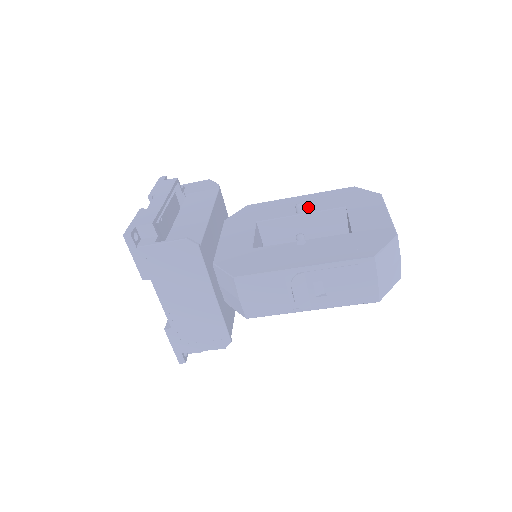
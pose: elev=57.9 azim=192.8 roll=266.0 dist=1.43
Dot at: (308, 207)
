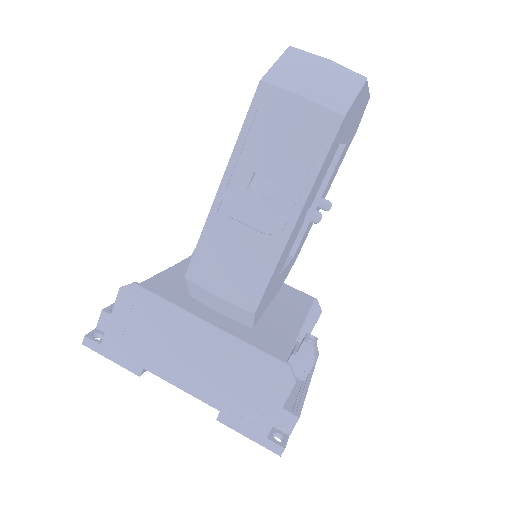
Dot at: occluded
